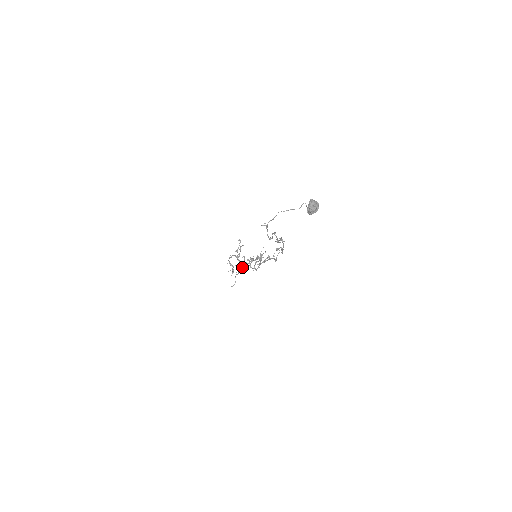
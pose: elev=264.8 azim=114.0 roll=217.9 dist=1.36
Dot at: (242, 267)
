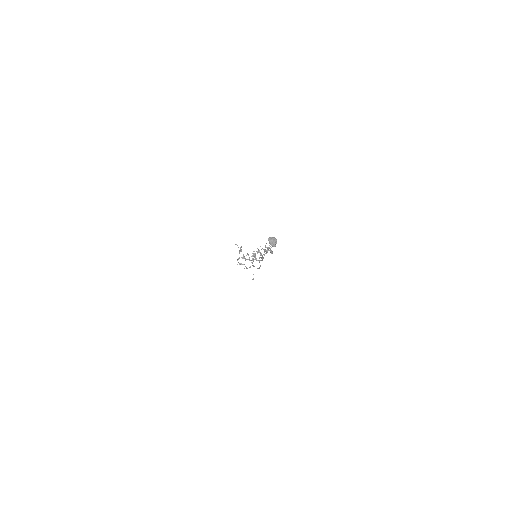
Dot at: occluded
